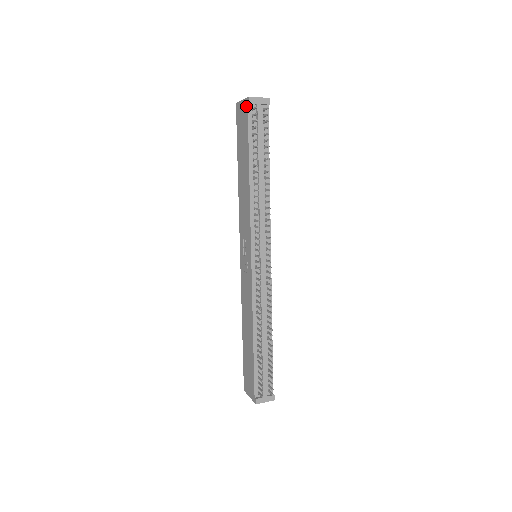
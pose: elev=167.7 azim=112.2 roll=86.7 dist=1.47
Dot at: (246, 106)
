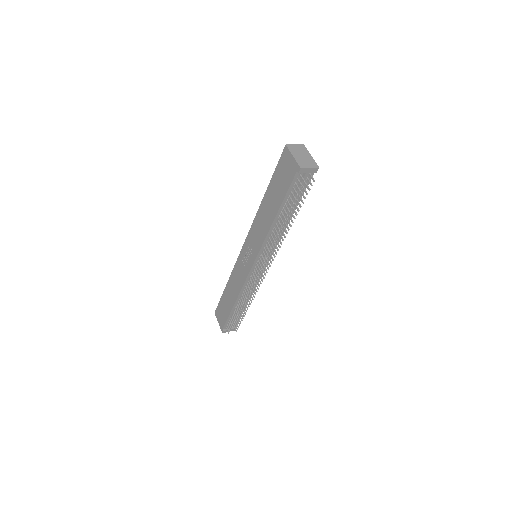
Dot at: (295, 170)
